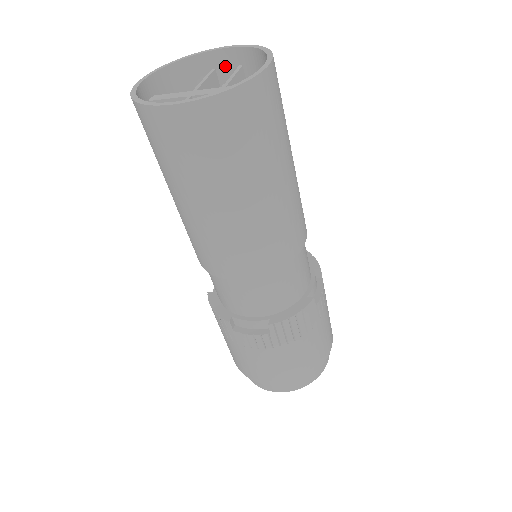
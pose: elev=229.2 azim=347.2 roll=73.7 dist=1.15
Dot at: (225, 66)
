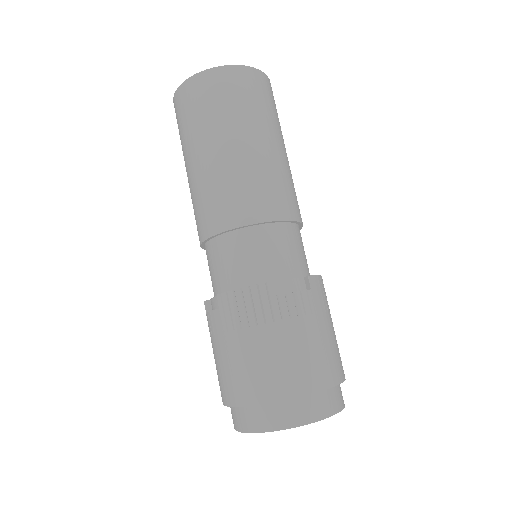
Dot at: occluded
